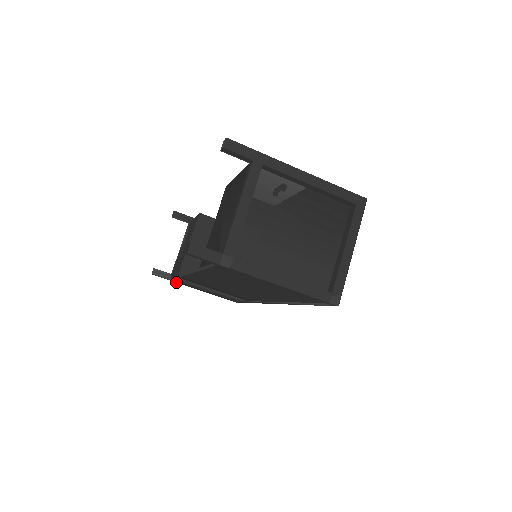
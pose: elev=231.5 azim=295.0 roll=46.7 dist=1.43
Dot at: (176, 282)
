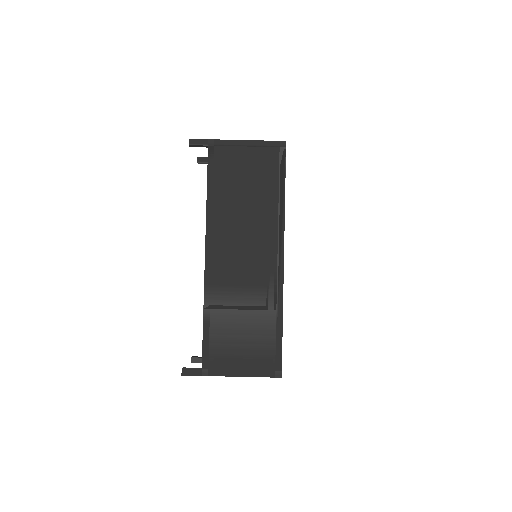
Dot at: (209, 373)
